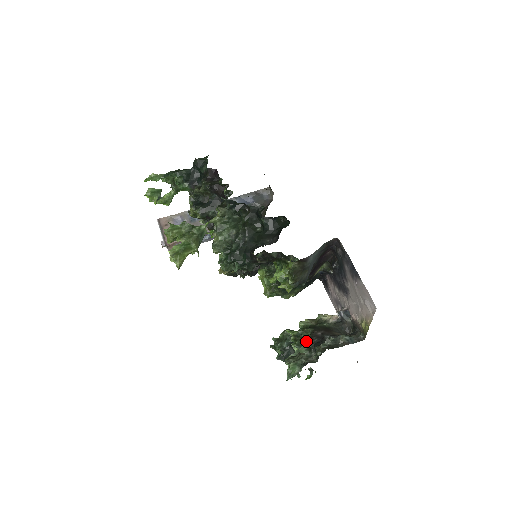
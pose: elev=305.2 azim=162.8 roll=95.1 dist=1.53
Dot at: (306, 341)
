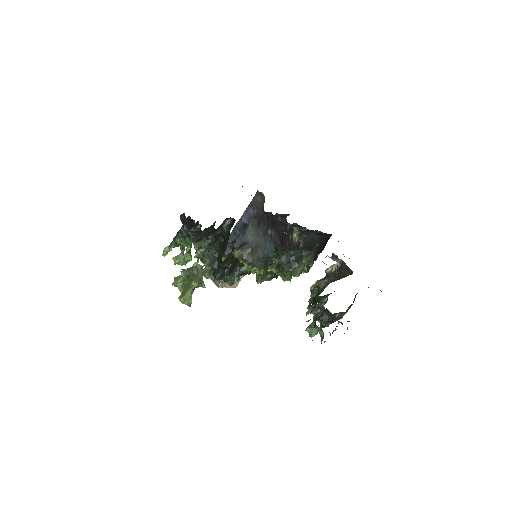
Dot at: (313, 302)
